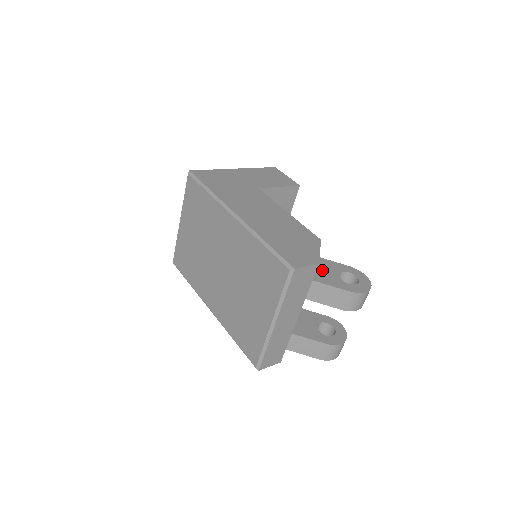
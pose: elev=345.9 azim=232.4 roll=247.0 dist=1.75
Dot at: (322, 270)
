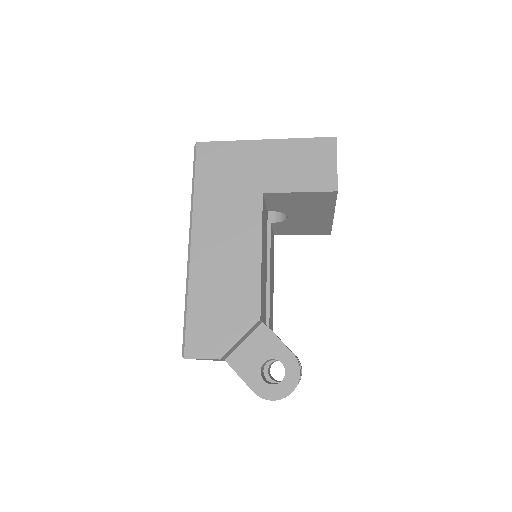
Dot at: (250, 348)
